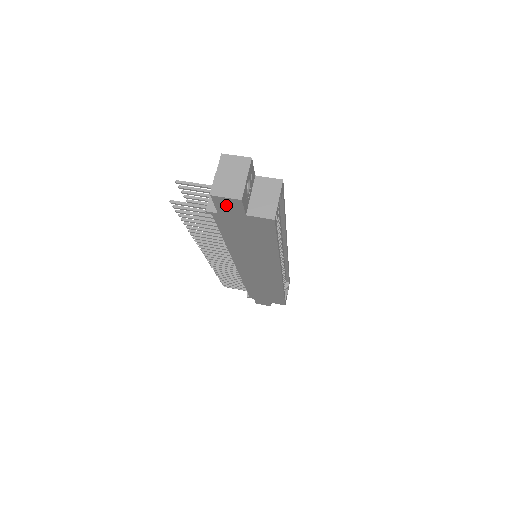
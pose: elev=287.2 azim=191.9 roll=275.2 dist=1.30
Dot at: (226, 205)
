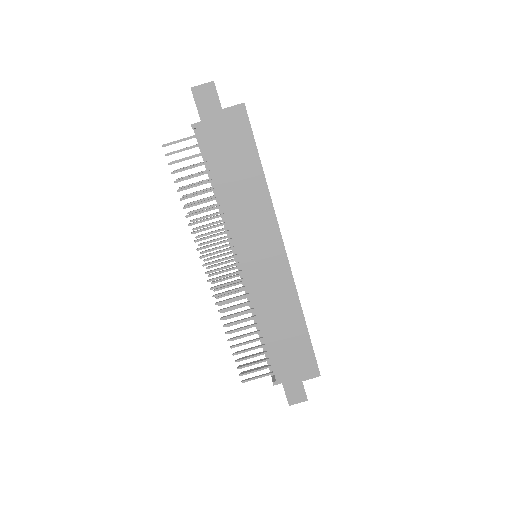
Dot at: (204, 99)
